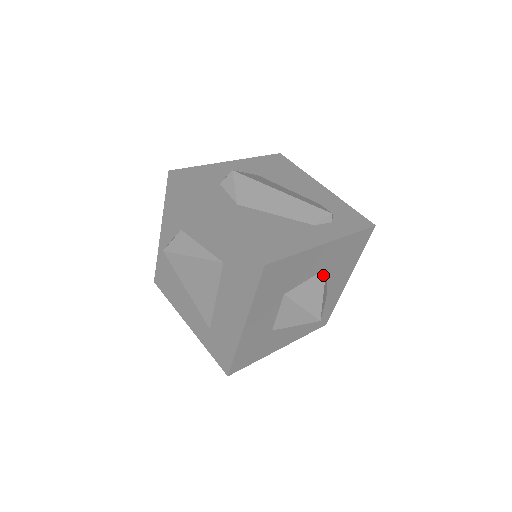
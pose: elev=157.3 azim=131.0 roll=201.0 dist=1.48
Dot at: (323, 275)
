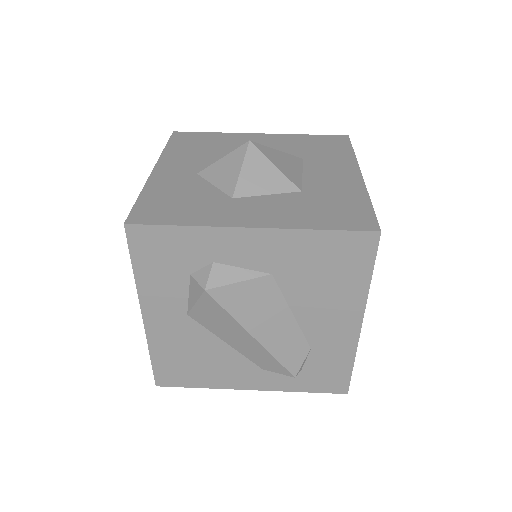
Dot at: occluded
